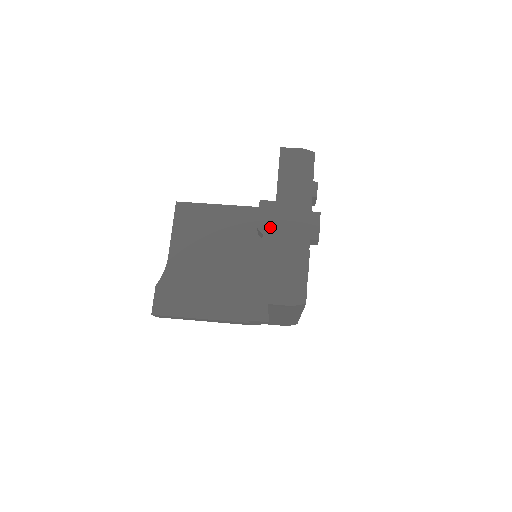
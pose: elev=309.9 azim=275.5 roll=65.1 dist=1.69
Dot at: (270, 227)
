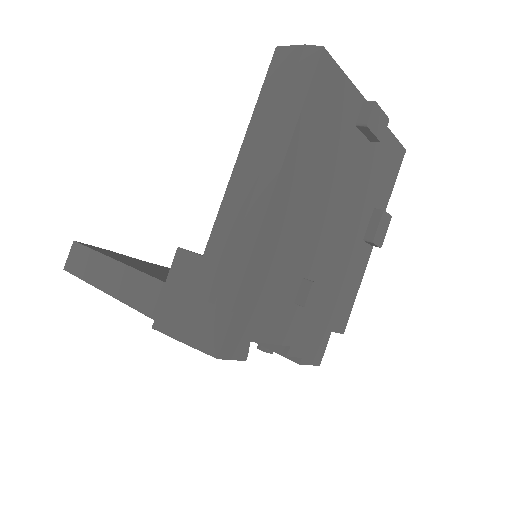
Dot at: occluded
